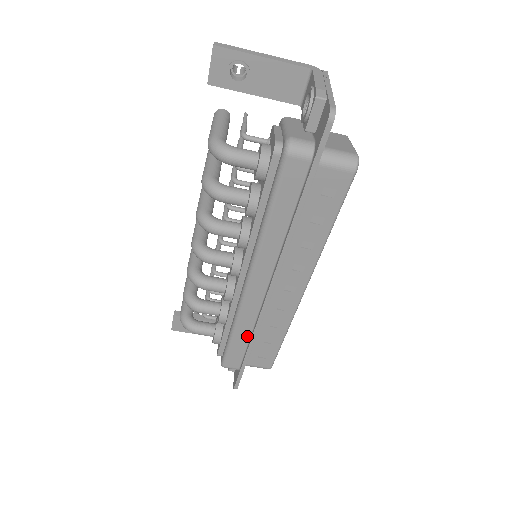
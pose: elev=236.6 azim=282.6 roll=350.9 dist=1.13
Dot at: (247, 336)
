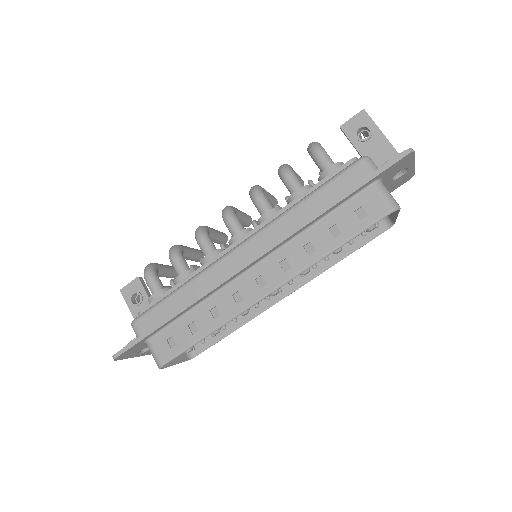
Dot at: (185, 302)
